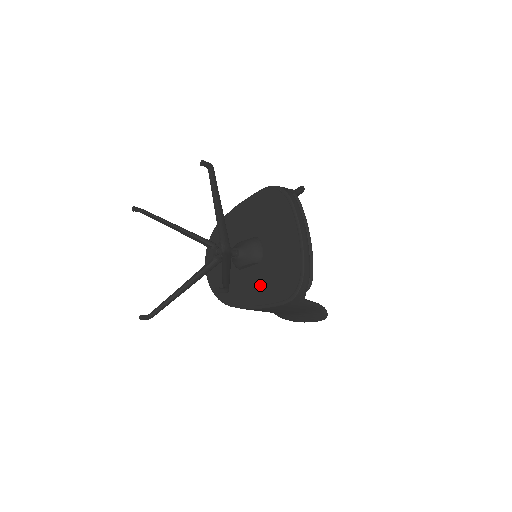
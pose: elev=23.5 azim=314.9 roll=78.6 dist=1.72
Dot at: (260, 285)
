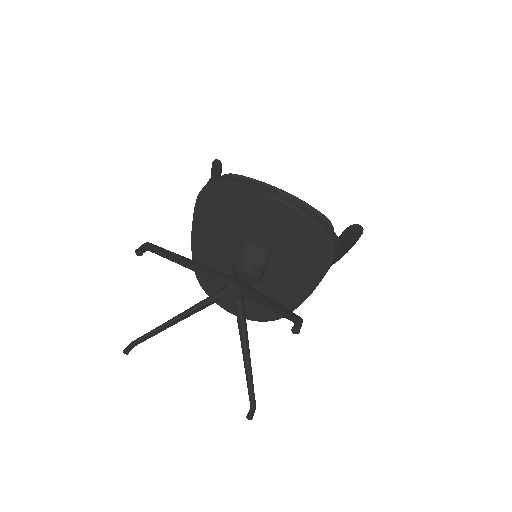
Dot at: (292, 273)
